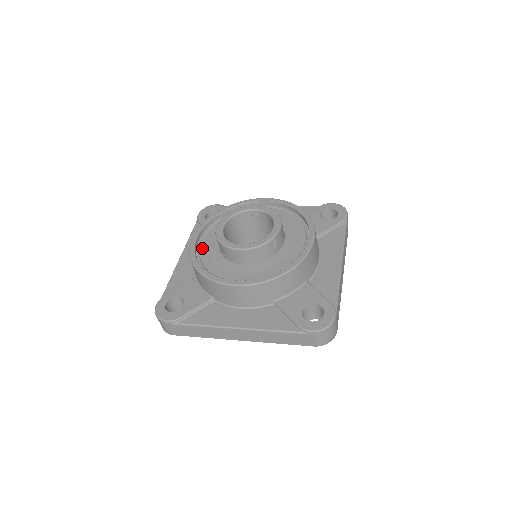
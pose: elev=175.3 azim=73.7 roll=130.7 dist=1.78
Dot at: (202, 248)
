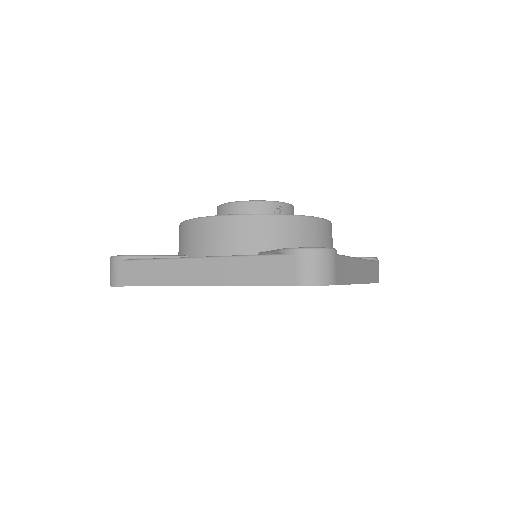
Dot at: occluded
